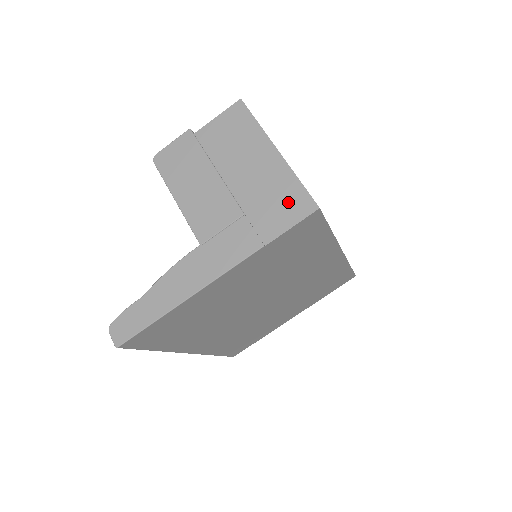
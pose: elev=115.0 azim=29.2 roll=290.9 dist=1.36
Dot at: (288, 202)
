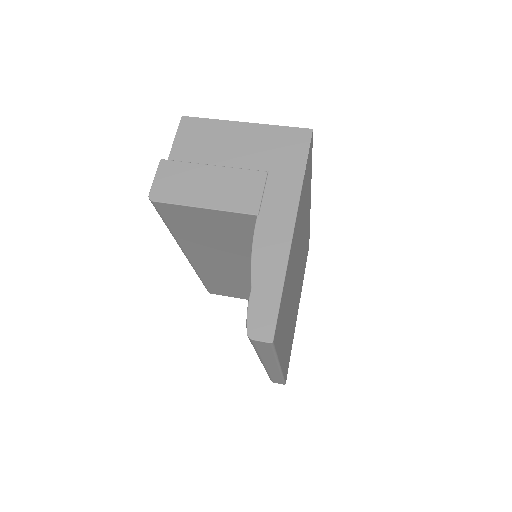
Dot at: (289, 142)
